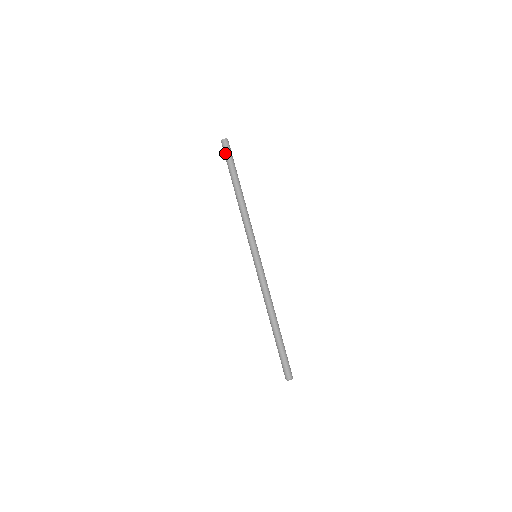
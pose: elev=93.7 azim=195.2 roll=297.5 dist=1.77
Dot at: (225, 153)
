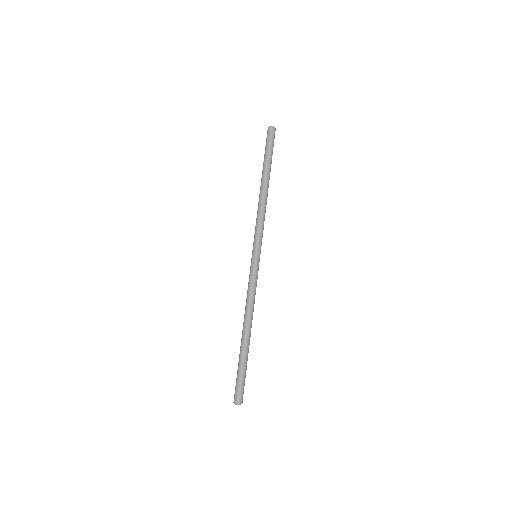
Dot at: (267, 140)
